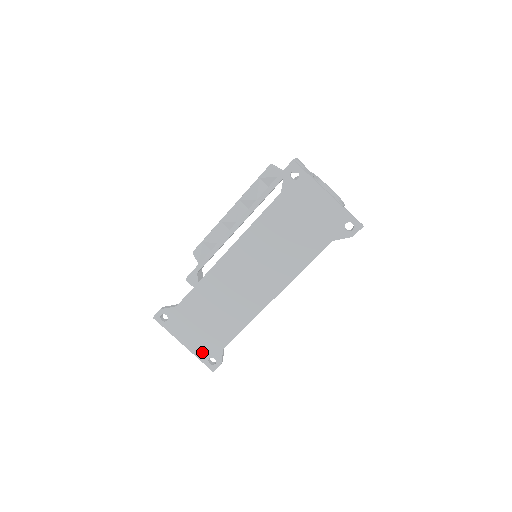
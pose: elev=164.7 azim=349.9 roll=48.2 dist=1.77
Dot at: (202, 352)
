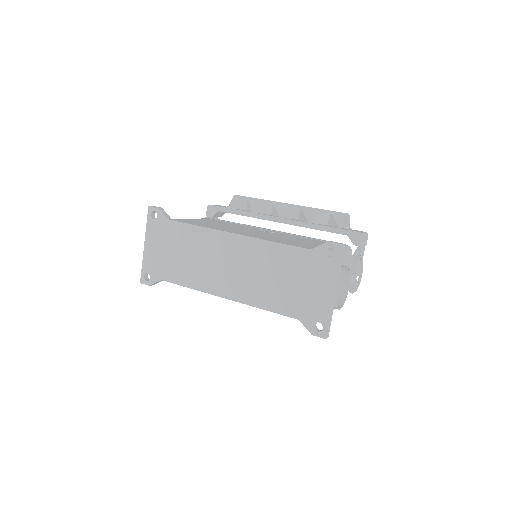
Dot at: (149, 264)
